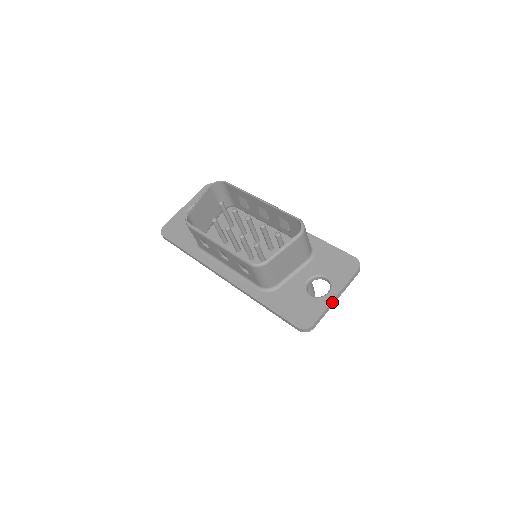
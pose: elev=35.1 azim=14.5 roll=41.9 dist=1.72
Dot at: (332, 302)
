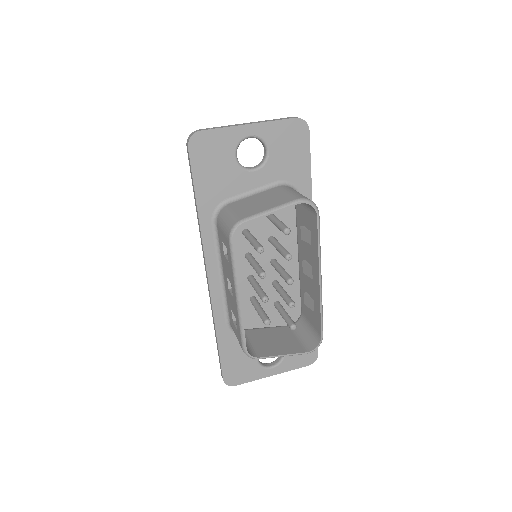
Dot at: (266, 376)
